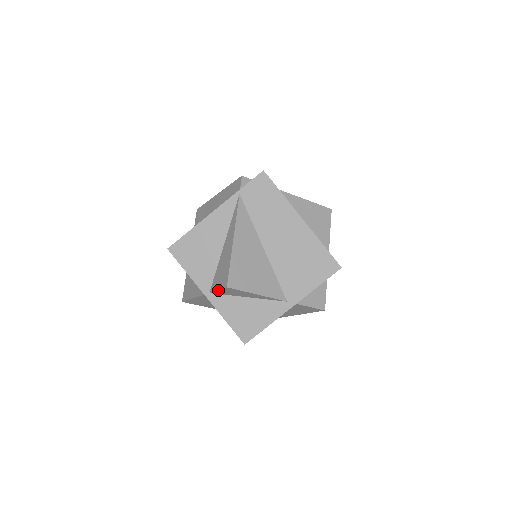
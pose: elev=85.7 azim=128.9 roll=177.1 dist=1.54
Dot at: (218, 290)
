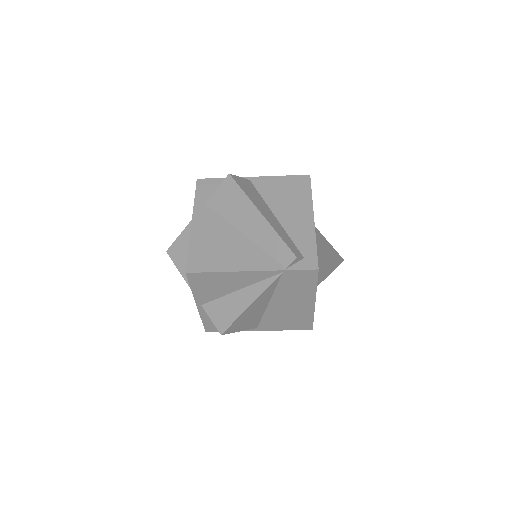
Dot at: (211, 319)
